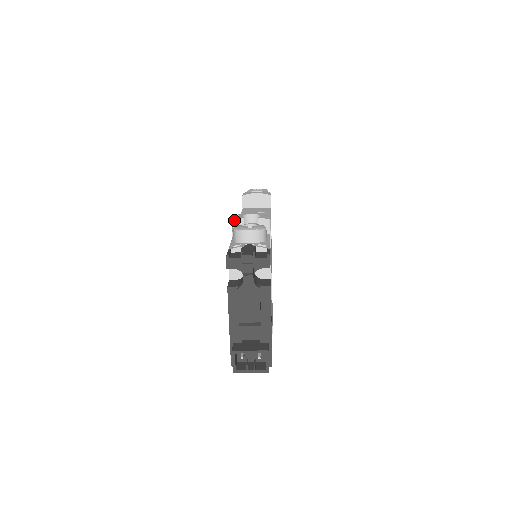
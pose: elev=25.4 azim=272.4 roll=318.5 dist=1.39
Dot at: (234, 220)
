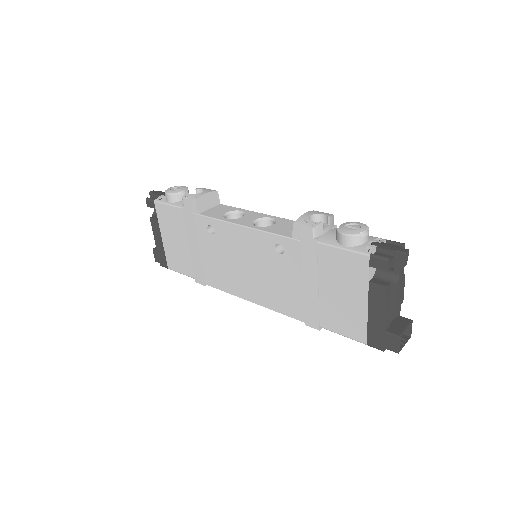
Dot at: (315, 227)
